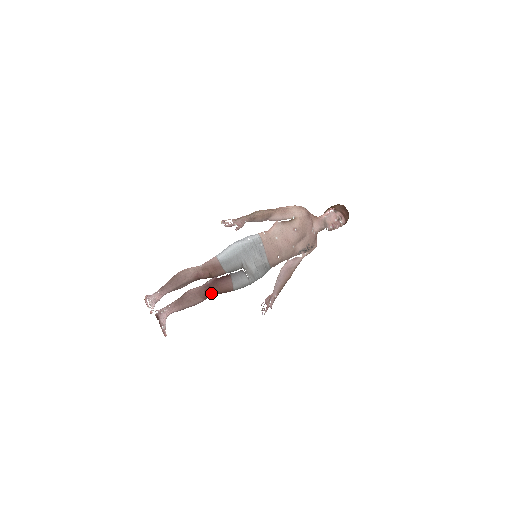
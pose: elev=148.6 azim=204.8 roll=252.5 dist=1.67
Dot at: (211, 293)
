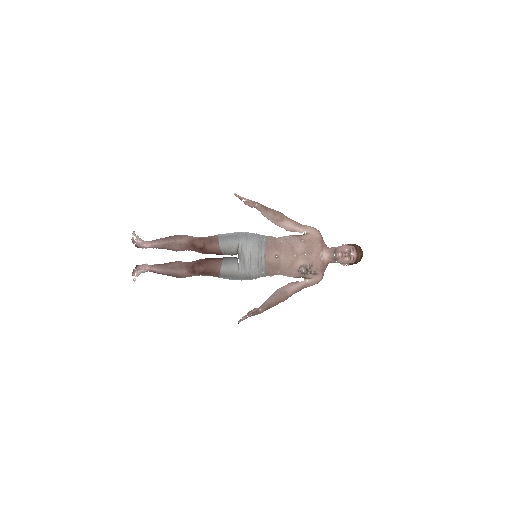
Dot at: (197, 267)
